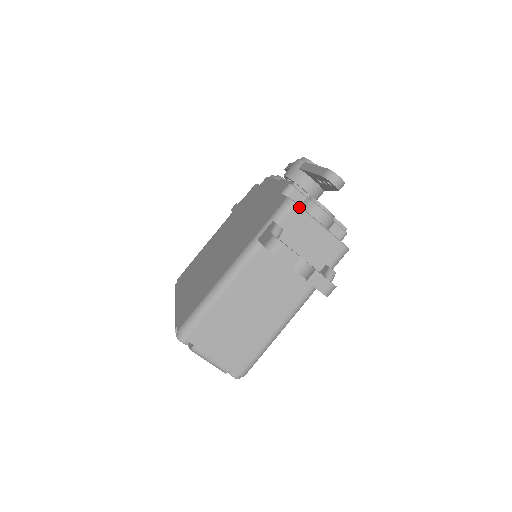
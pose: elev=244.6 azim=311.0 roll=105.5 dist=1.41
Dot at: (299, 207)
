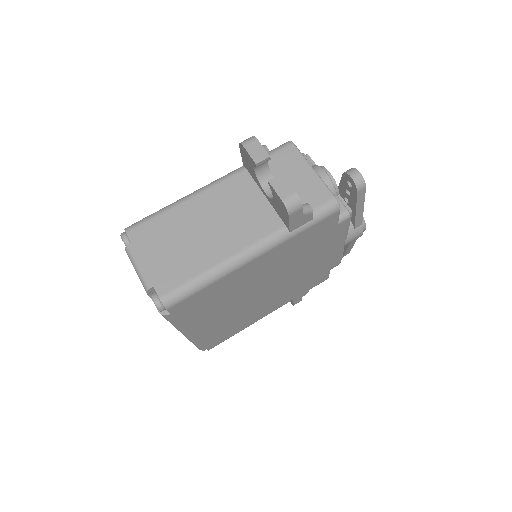
Dot at: (295, 147)
